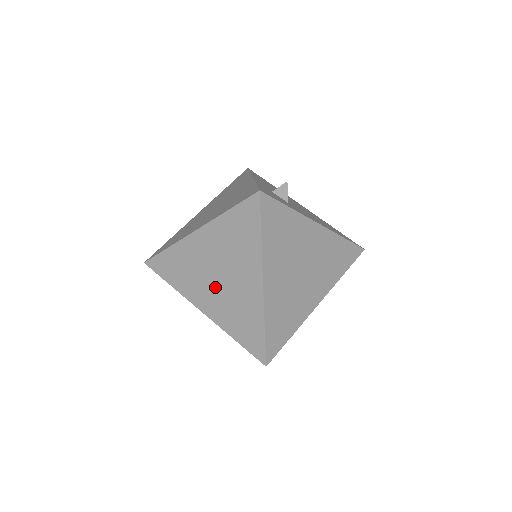
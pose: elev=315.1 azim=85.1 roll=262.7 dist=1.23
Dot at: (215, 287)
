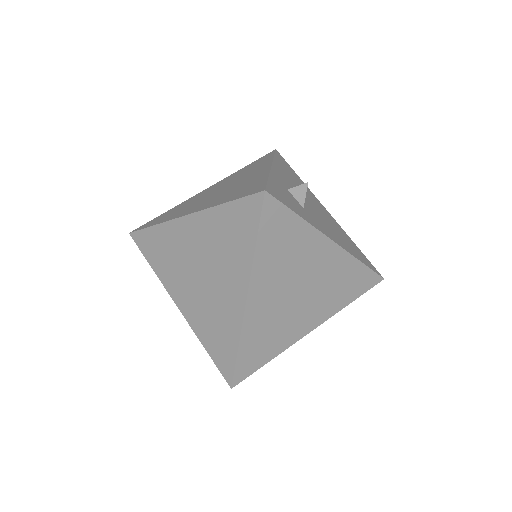
Dot at: (195, 285)
